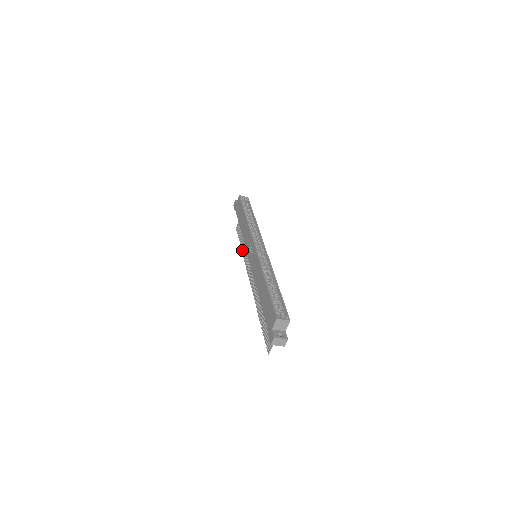
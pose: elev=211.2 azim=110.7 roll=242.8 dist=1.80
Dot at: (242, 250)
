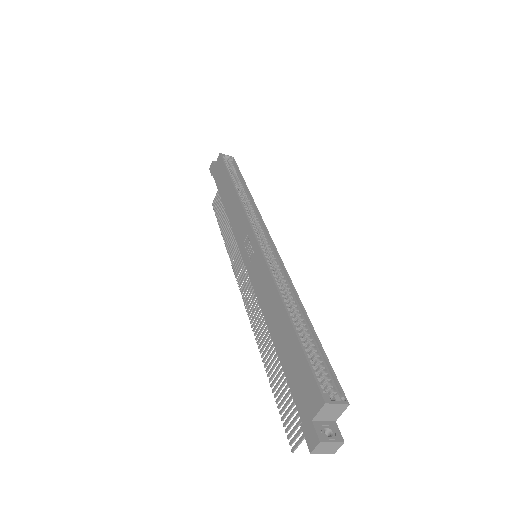
Dot at: (225, 240)
